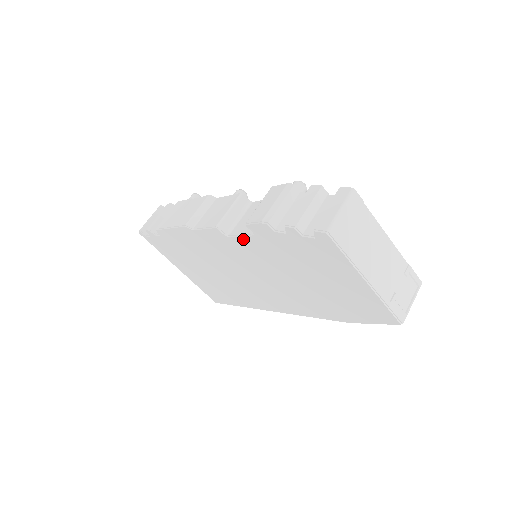
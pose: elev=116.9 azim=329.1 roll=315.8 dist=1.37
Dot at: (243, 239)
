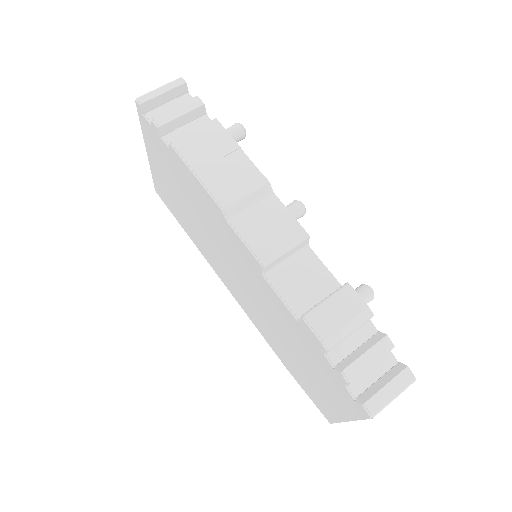
Dot at: (279, 300)
